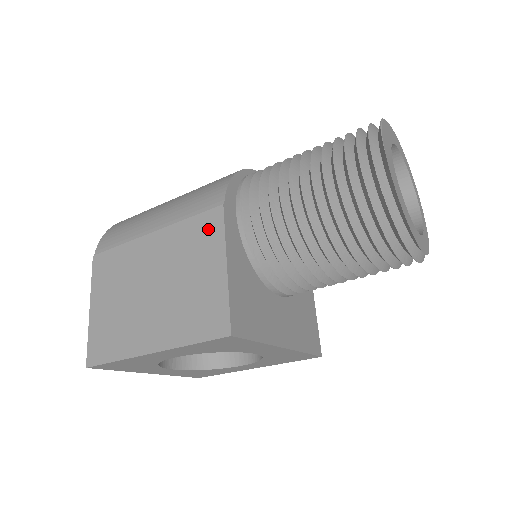
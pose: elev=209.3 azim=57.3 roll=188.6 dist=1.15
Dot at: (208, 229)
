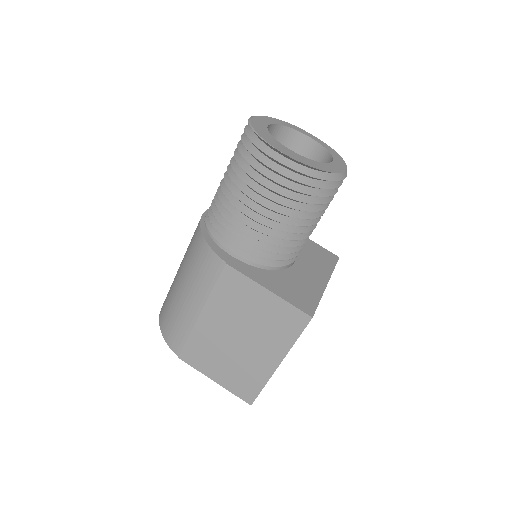
Dot at: (233, 283)
